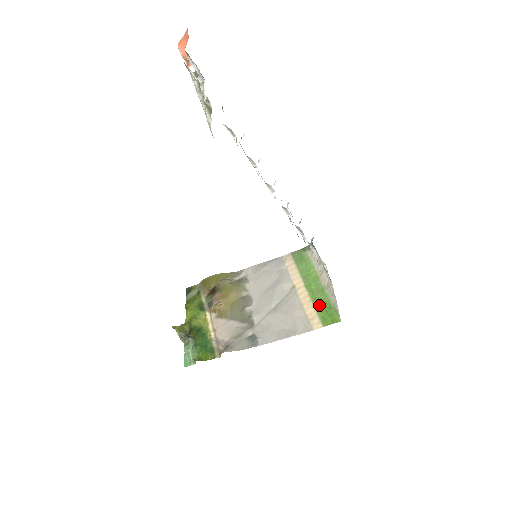
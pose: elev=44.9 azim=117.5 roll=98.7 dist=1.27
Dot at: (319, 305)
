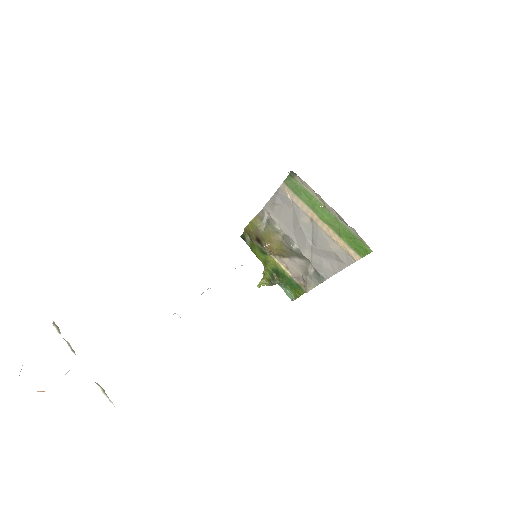
Dot at: (344, 237)
